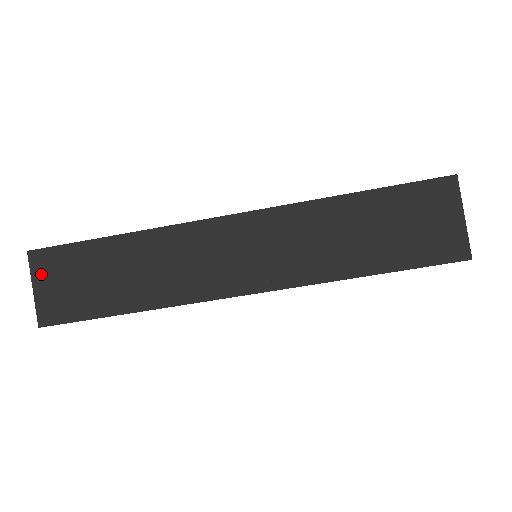
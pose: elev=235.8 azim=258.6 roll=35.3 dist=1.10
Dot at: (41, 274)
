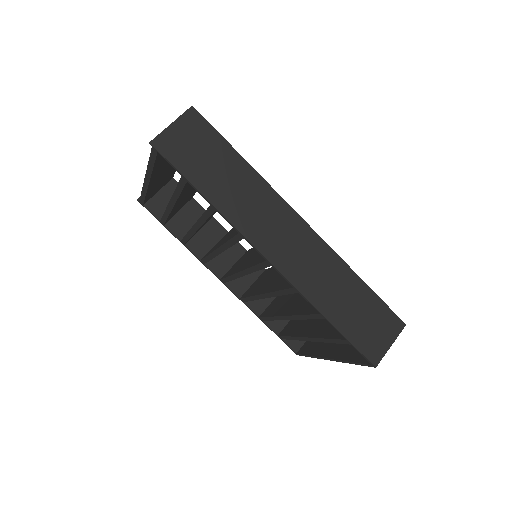
Dot at: (185, 123)
